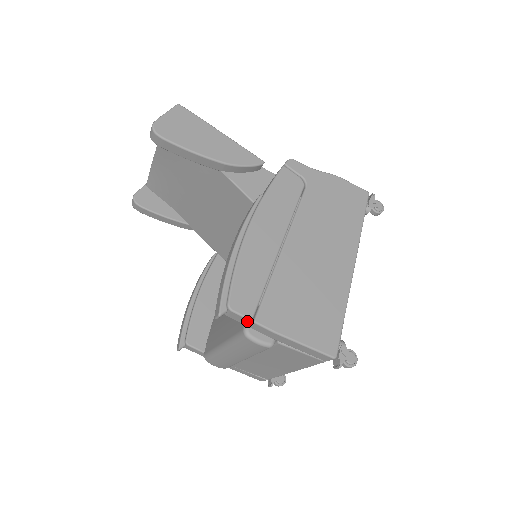
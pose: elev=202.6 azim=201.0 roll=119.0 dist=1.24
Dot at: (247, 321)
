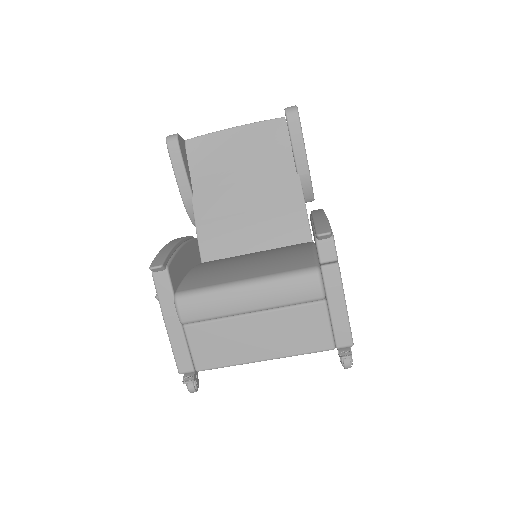
Dot at: (332, 259)
